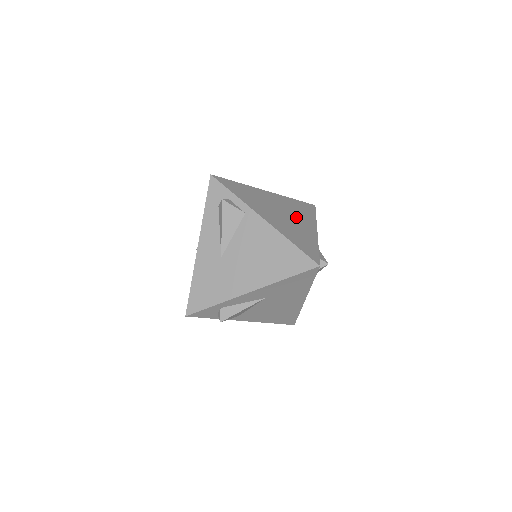
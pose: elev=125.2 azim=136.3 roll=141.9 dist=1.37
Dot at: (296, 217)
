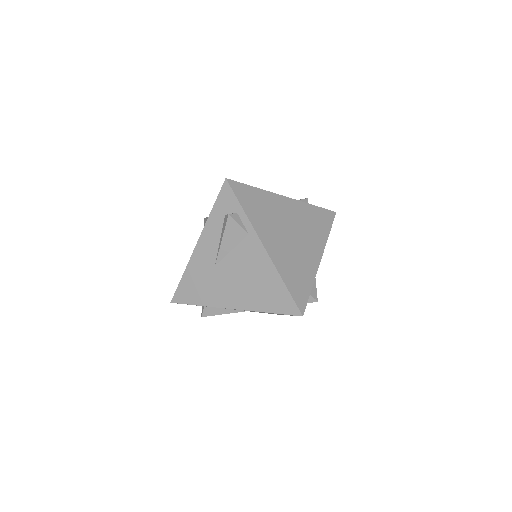
Dot at: (305, 238)
